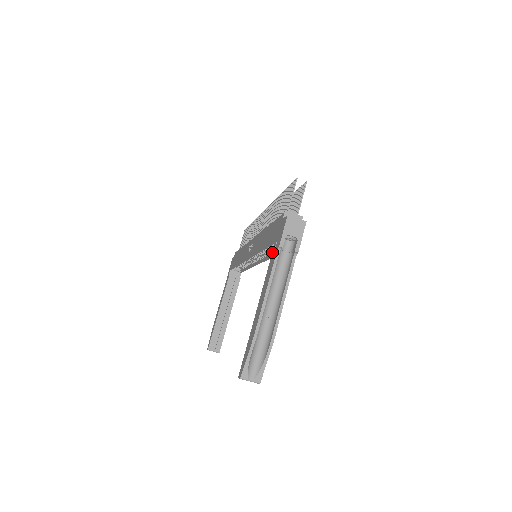
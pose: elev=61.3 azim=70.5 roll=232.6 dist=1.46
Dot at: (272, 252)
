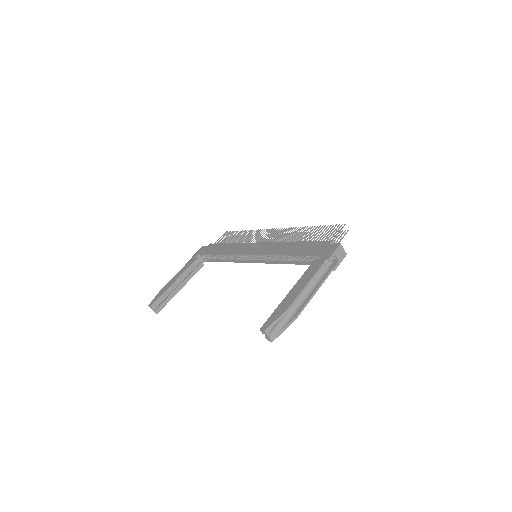
Dot at: (314, 260)
